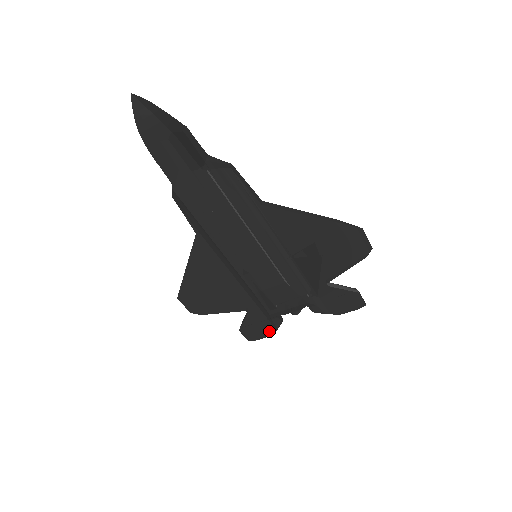
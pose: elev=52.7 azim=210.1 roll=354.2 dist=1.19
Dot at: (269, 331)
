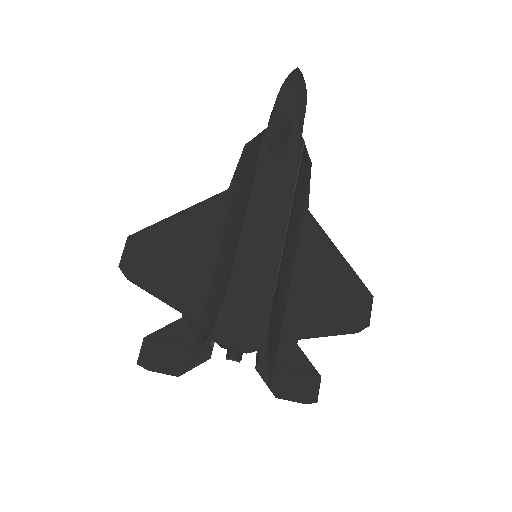
Dot at: (178, 366)
